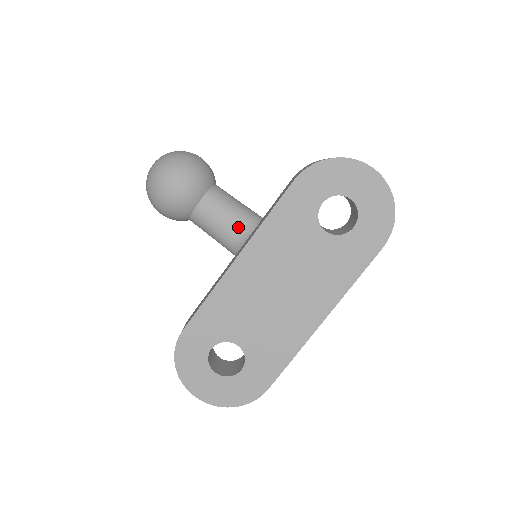
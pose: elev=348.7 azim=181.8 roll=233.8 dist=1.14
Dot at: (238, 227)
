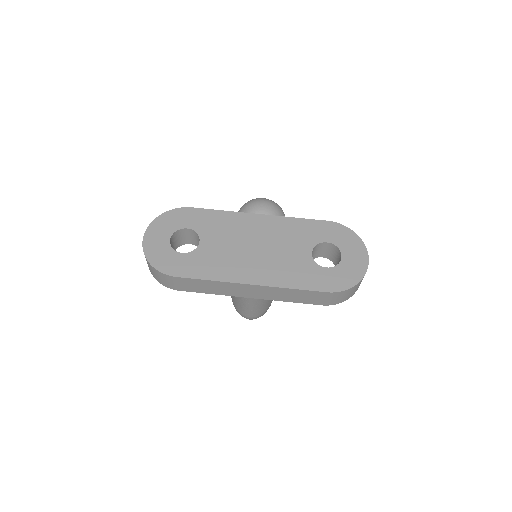
Dot at: occluded
